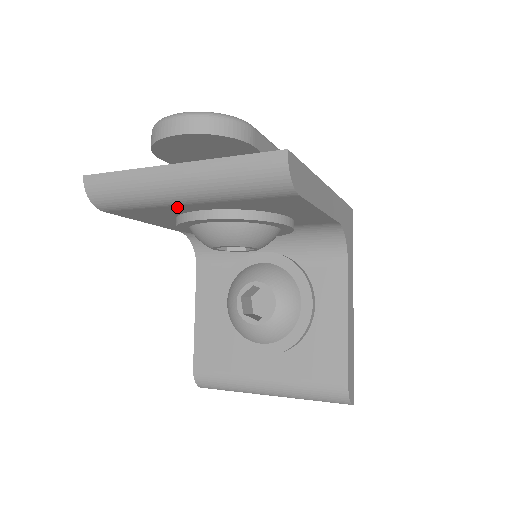
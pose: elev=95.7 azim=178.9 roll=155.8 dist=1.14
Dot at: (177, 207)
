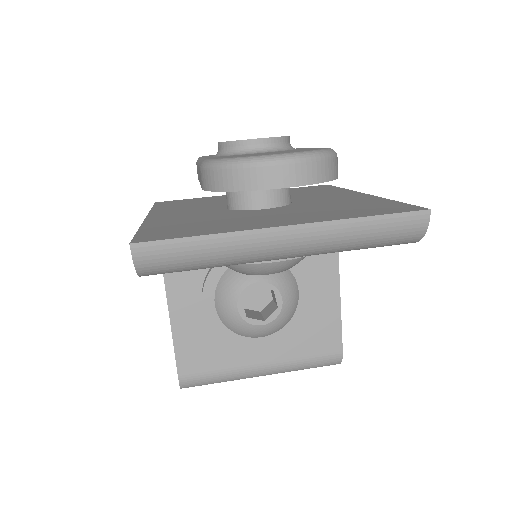
Dot at: occluded
